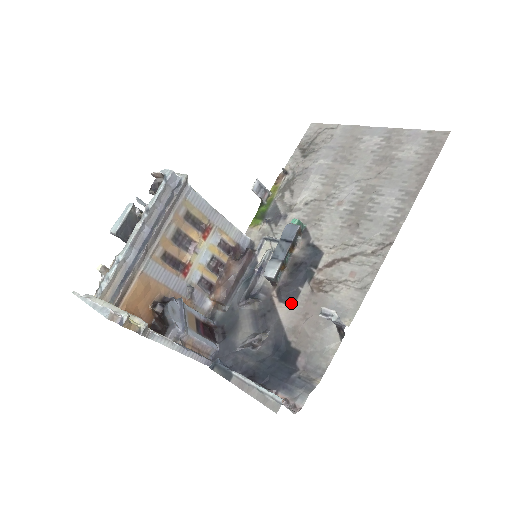
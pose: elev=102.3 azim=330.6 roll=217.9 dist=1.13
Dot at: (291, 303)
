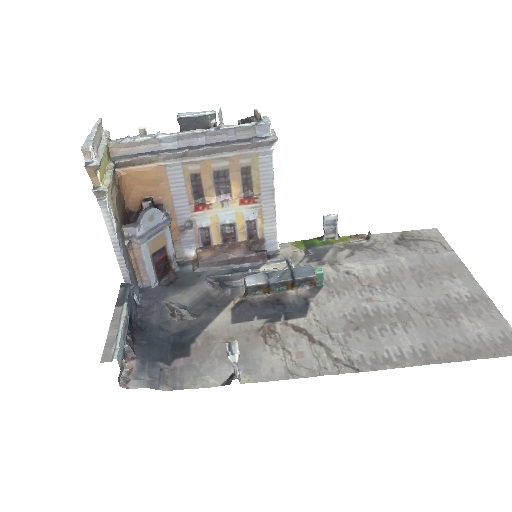
Dot at: (236, 319)
